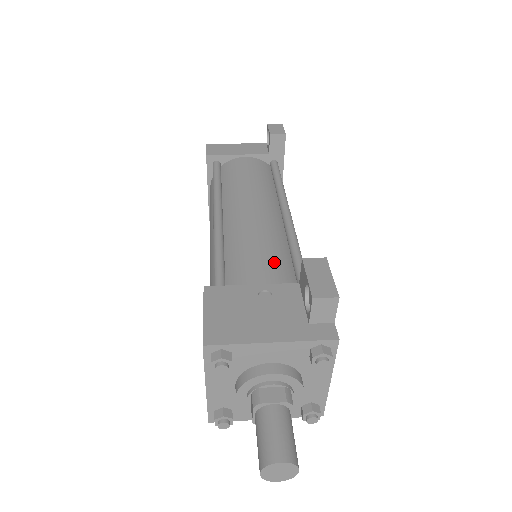
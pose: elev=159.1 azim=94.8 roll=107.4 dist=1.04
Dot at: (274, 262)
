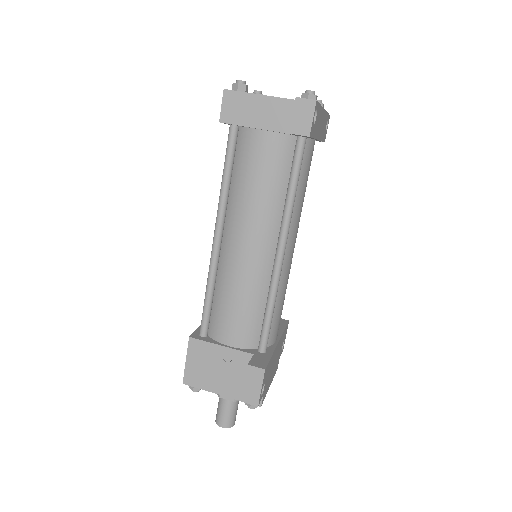
Dot at: (245, 321)
